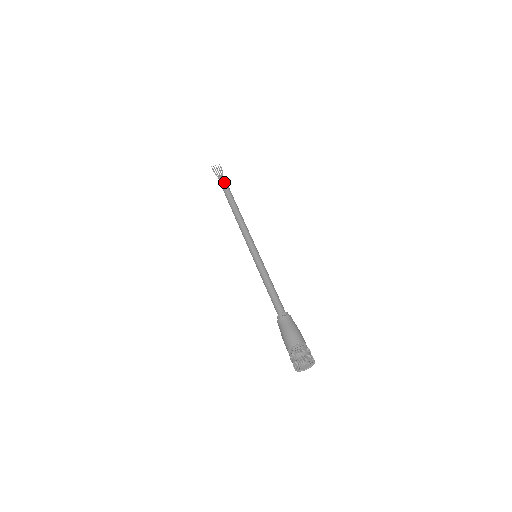
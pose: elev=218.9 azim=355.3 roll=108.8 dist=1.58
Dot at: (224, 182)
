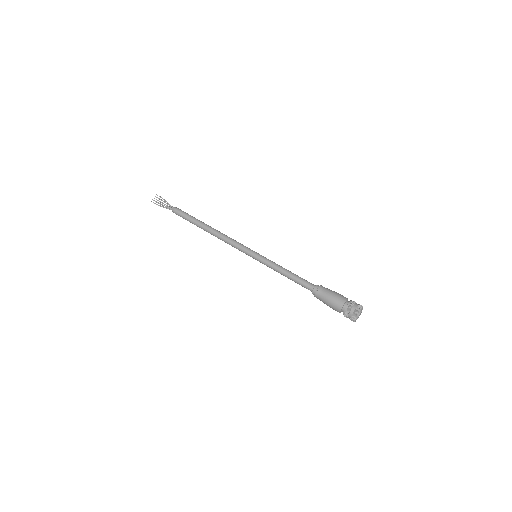
Dot at: (176, 210)
